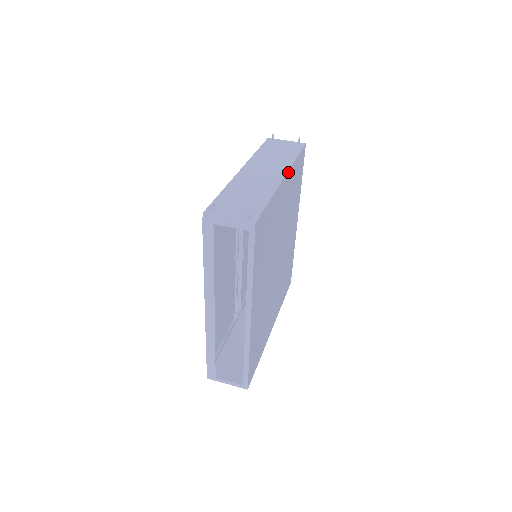
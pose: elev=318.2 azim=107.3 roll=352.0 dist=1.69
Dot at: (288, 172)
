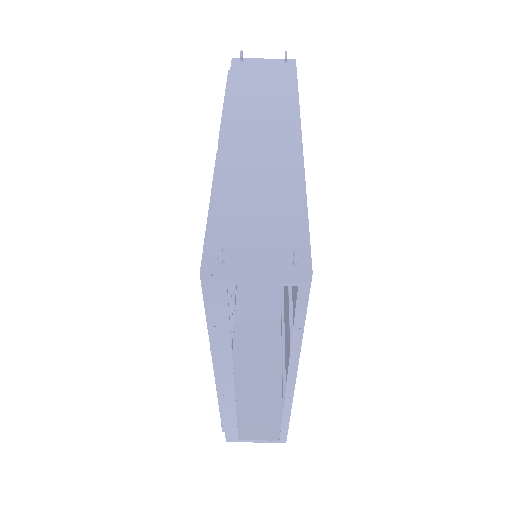
Dot at: (300, 127)
